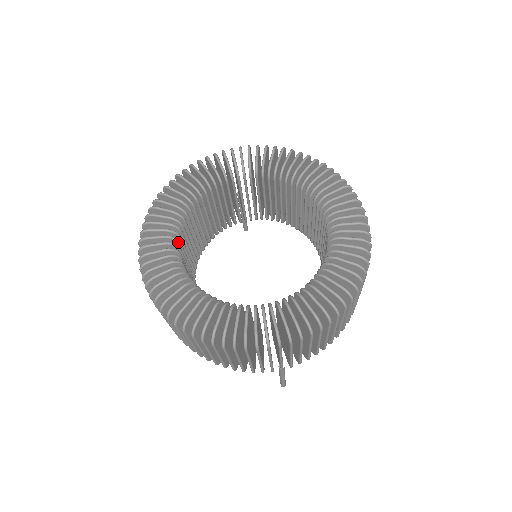
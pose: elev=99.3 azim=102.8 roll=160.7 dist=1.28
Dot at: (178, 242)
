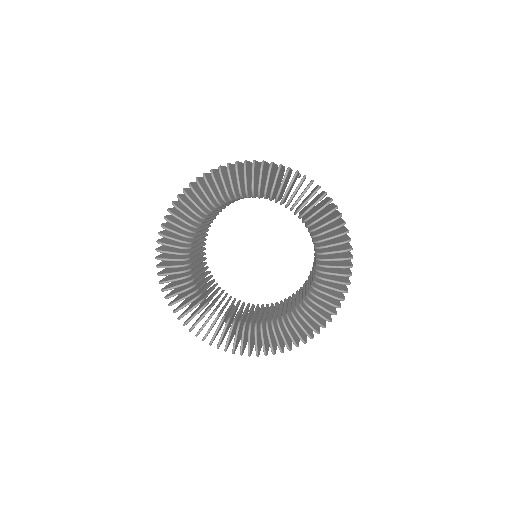
Dot at: occluded
